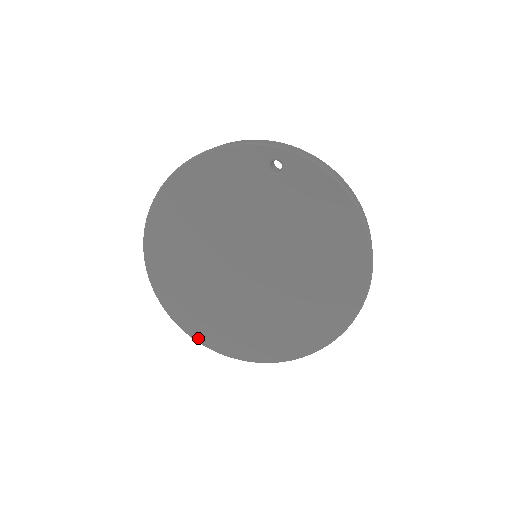
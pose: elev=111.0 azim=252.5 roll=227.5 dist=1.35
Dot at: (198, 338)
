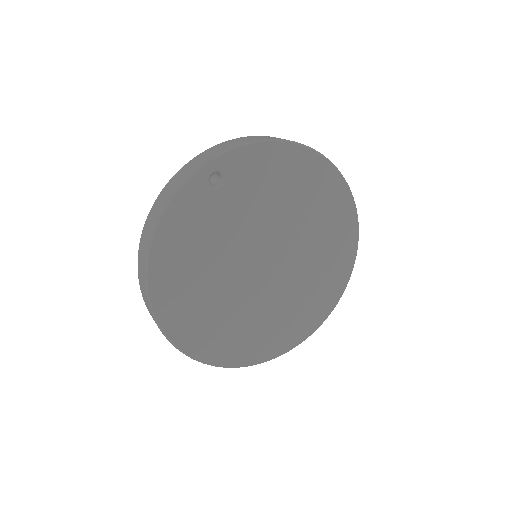
Dot at: (278, 354)
